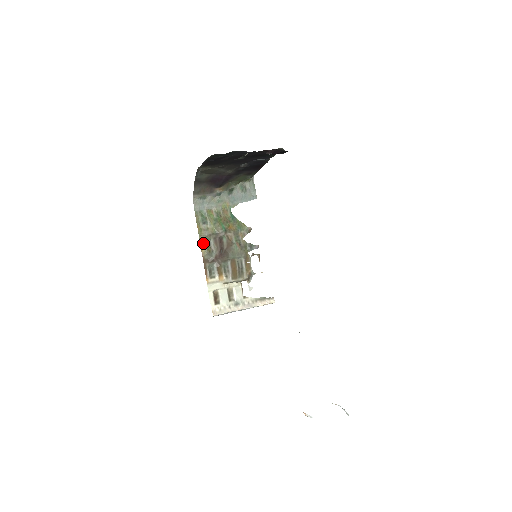
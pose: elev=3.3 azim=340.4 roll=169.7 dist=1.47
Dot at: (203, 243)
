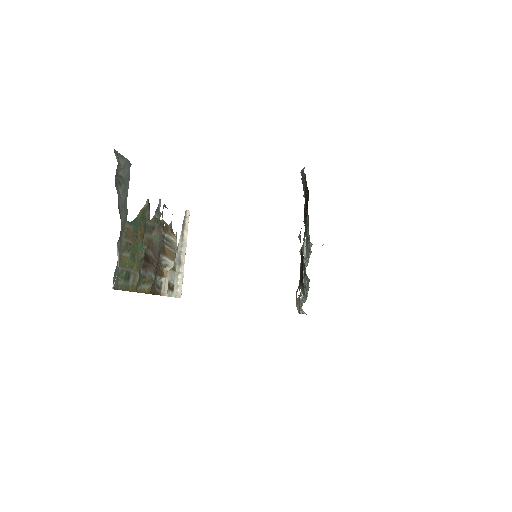
Dot at: (141, 288)
